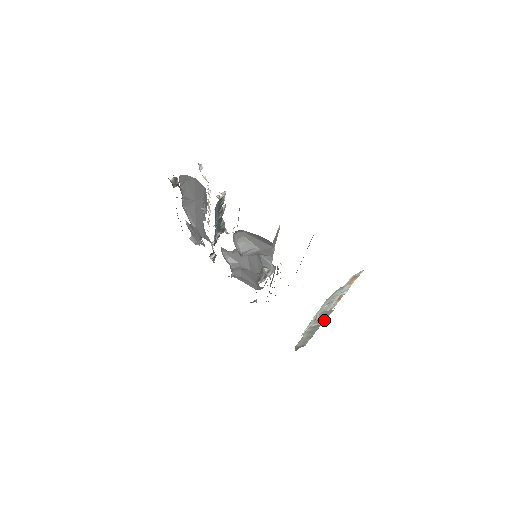
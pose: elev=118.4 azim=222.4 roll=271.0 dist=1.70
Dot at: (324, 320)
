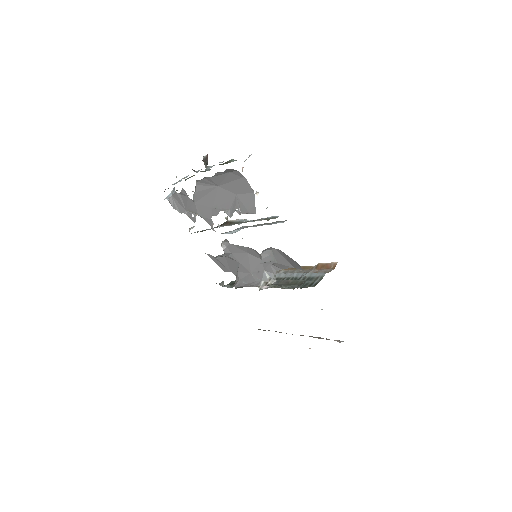
Dot at: occluded
